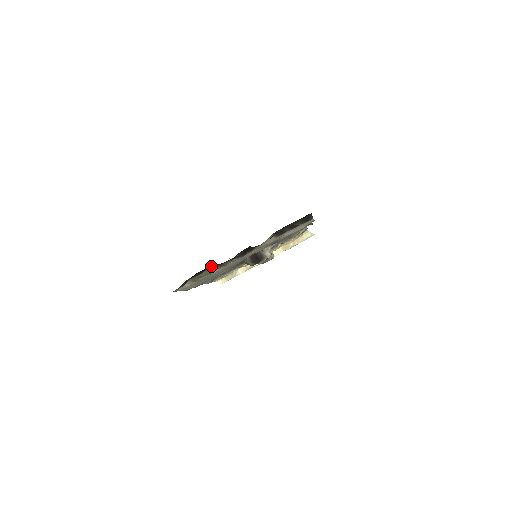
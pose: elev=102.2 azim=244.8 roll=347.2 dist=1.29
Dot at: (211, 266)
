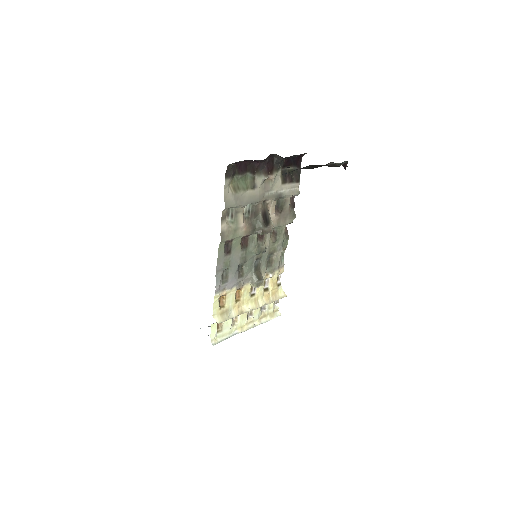
Dot at: (250, 168)
